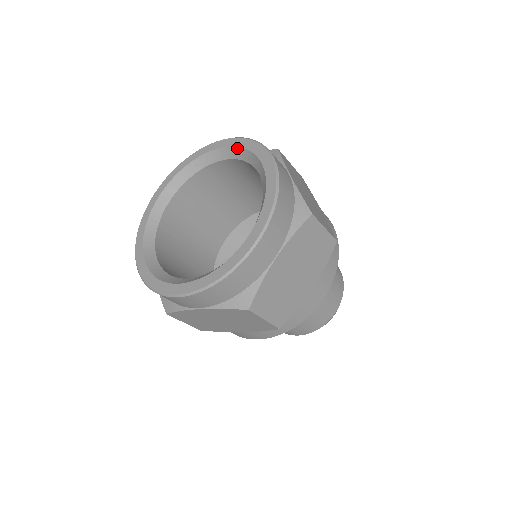
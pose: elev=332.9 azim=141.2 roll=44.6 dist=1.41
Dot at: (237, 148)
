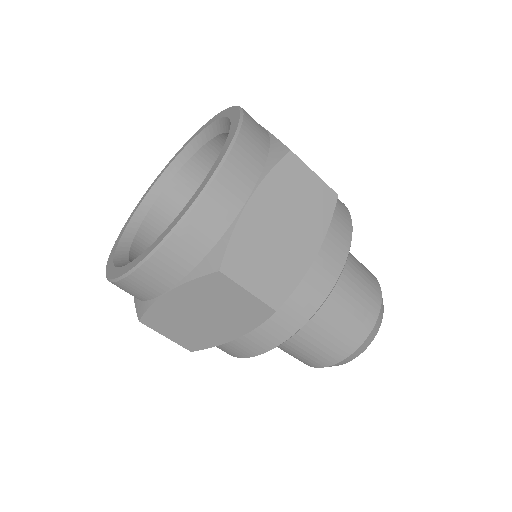
Dot at: (229, 132)
